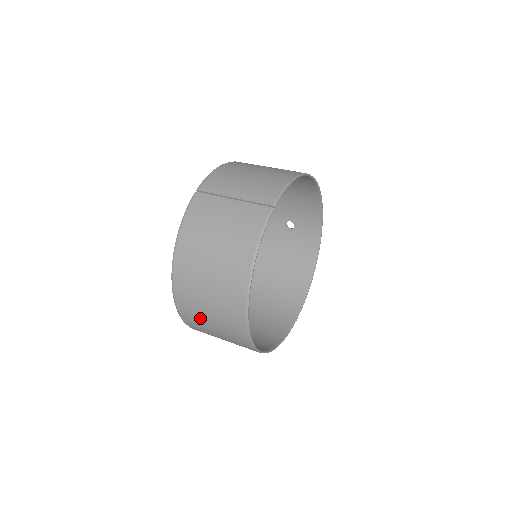
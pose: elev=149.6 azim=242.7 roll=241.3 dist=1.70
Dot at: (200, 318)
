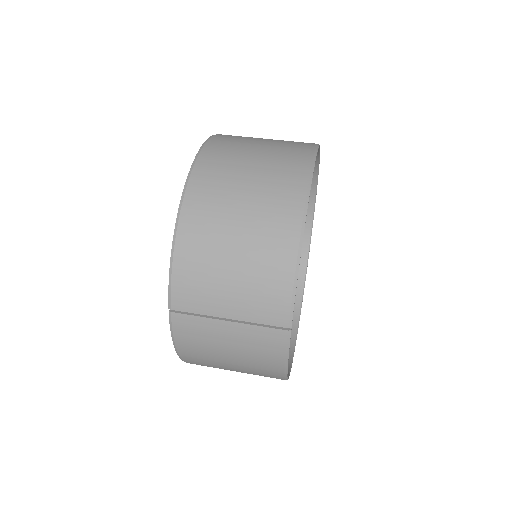
Dot at: occluded
